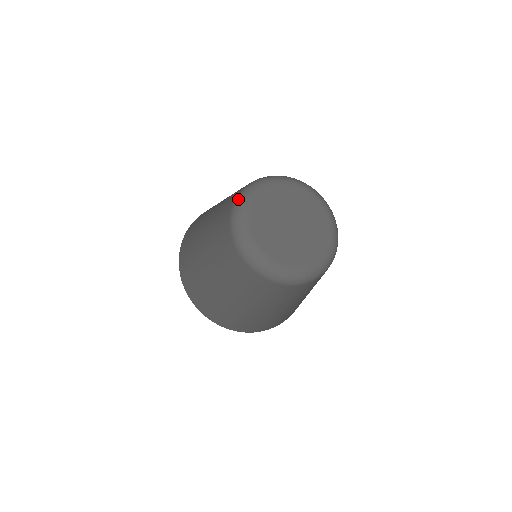
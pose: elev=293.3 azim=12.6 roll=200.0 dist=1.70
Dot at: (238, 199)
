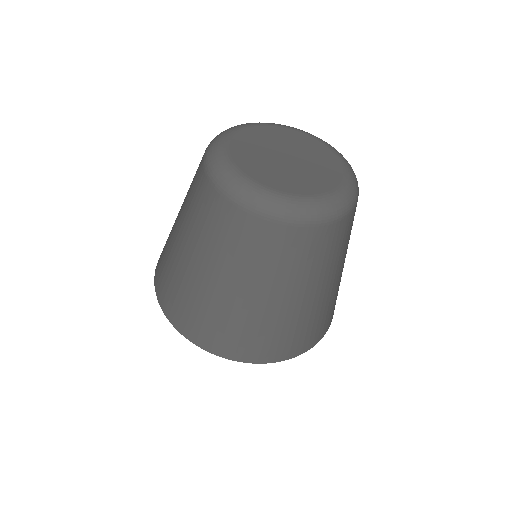
Dot at: (207, 156)
